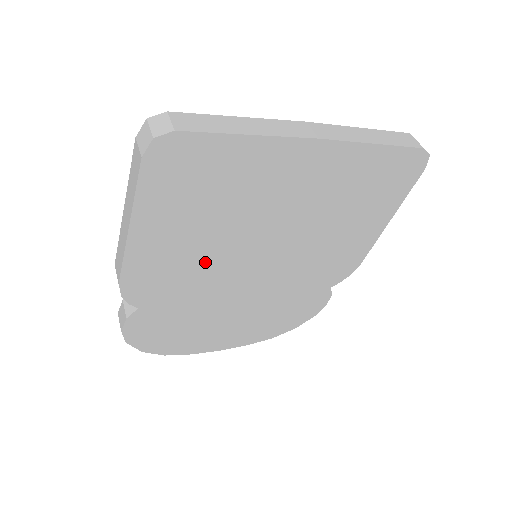
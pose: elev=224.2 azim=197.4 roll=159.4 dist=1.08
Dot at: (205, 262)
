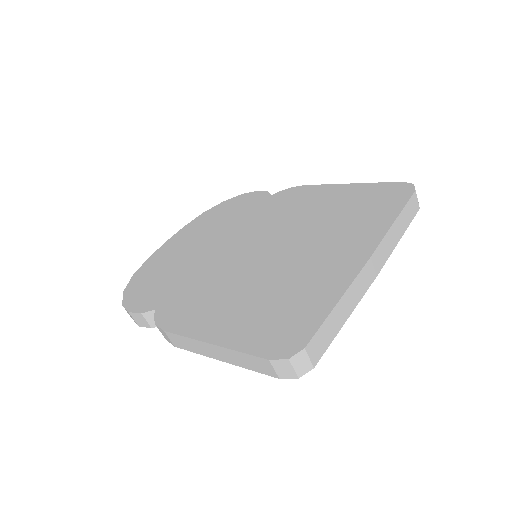
Dot at: occluded
